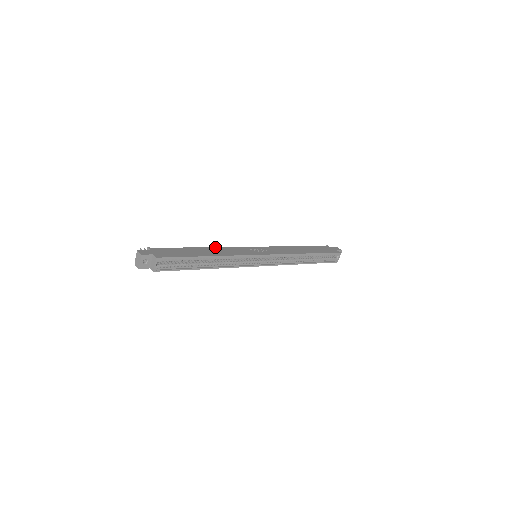
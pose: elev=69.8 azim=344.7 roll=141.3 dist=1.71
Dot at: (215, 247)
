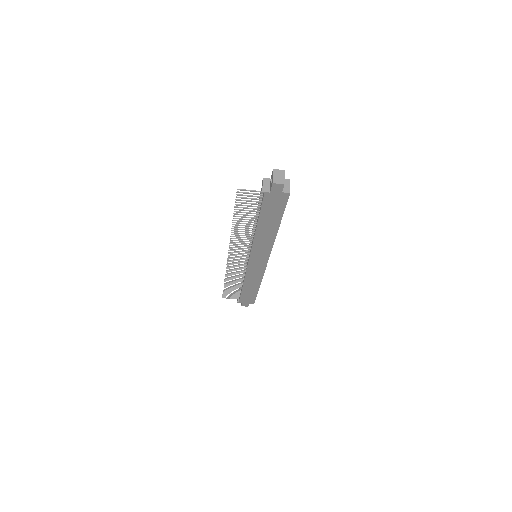
Dot at: occluded
